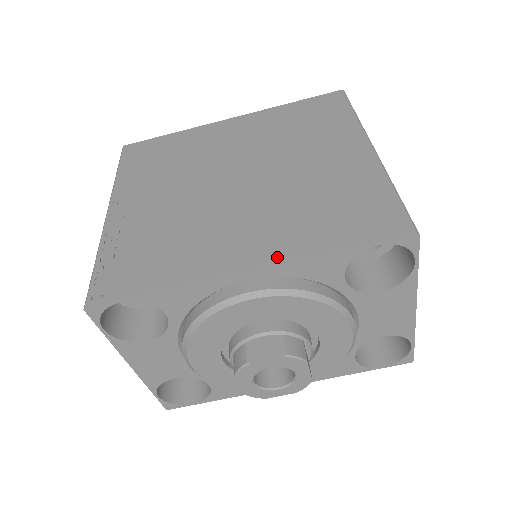
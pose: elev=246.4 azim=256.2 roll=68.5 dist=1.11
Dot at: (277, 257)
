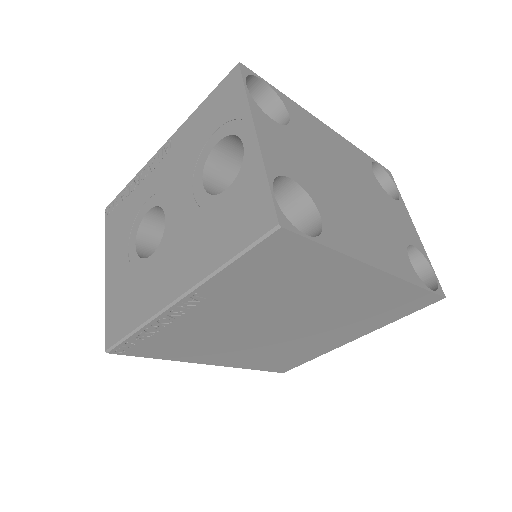
Dot at: (230, 365)
